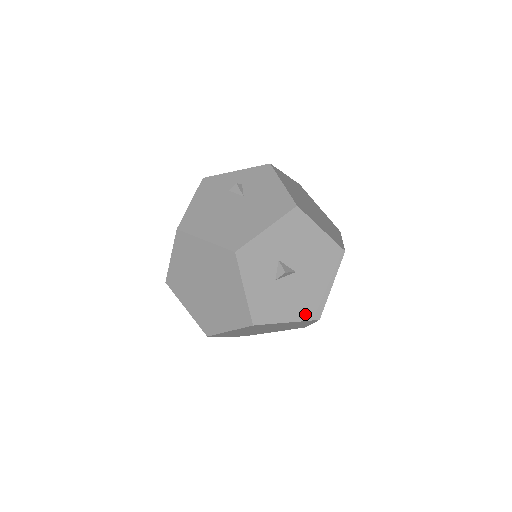
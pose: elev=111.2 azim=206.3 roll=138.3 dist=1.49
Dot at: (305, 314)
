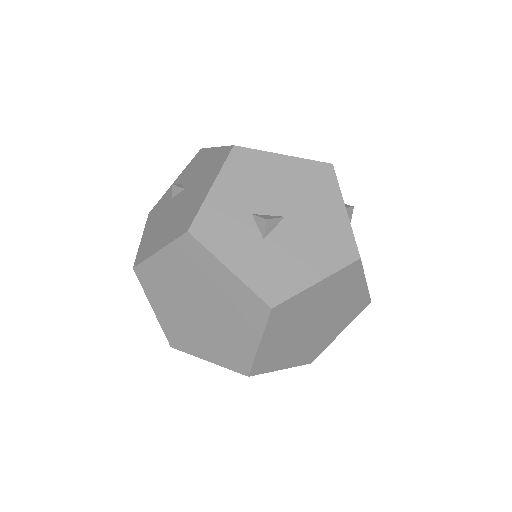
Dot at: (335, 261)
